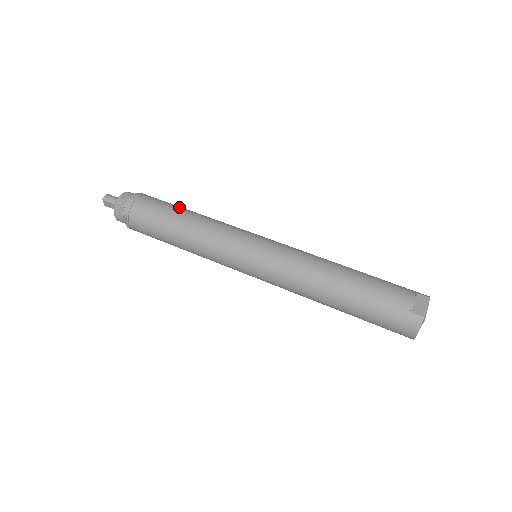
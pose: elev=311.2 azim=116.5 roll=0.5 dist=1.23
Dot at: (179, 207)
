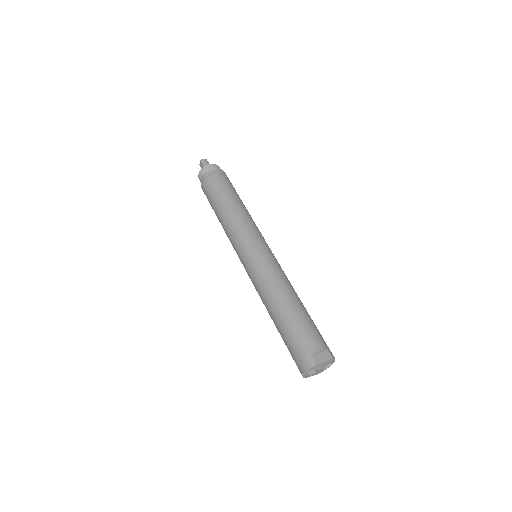
Dot at: (237, 194)
